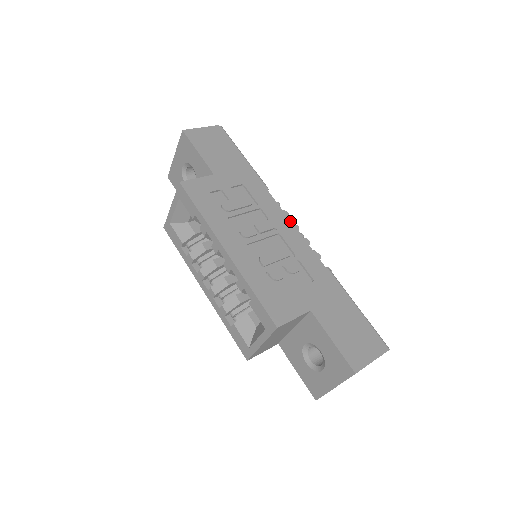
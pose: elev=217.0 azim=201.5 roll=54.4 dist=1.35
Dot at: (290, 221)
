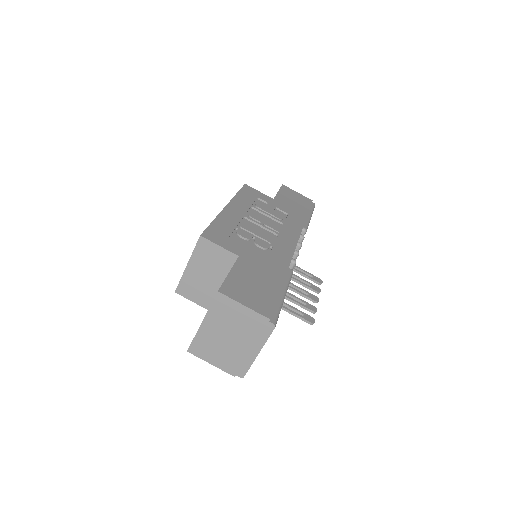
Dot at: (297, 241)
